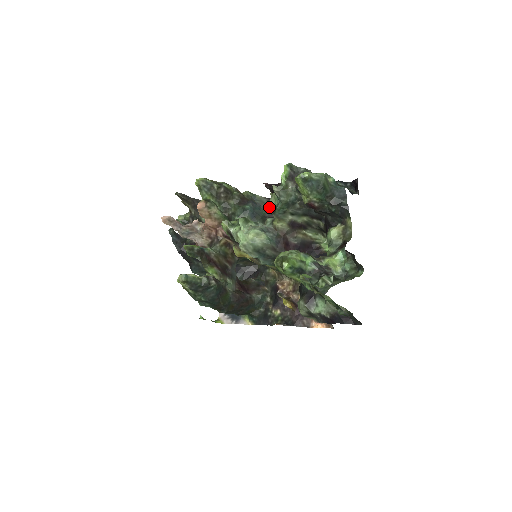
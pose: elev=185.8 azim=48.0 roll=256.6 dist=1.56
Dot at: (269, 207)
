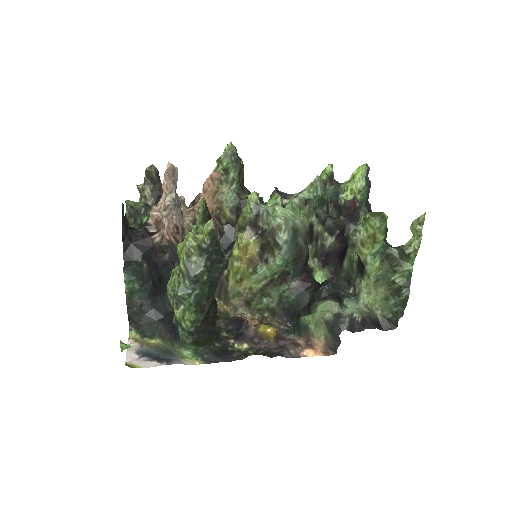
Dot at: (297, 201)
